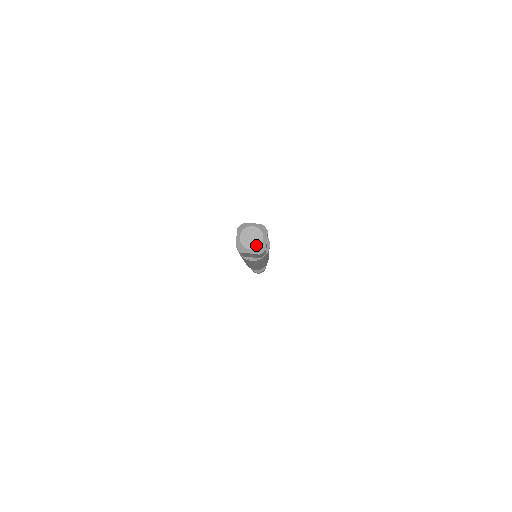
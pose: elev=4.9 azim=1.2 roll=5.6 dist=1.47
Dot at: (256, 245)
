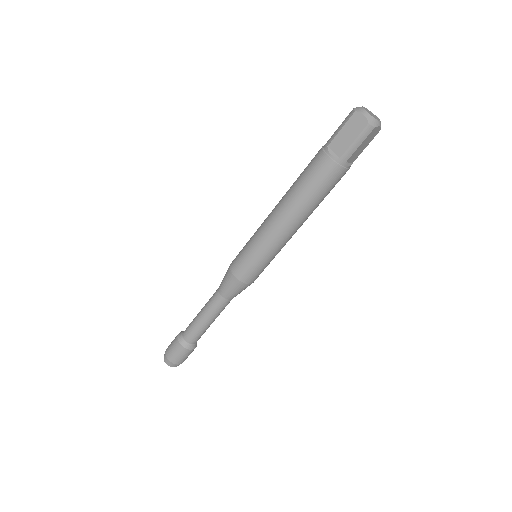
Dot at: (378, 119)
